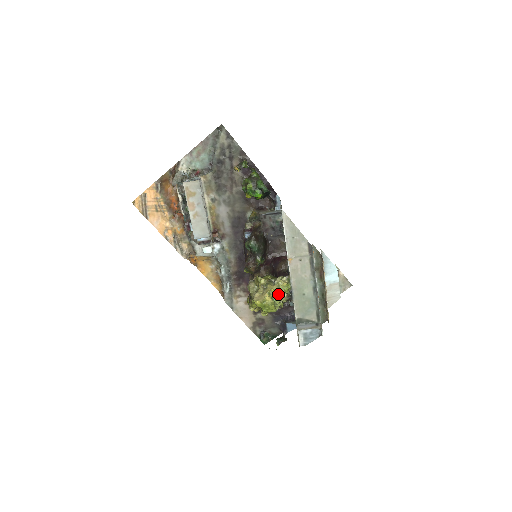
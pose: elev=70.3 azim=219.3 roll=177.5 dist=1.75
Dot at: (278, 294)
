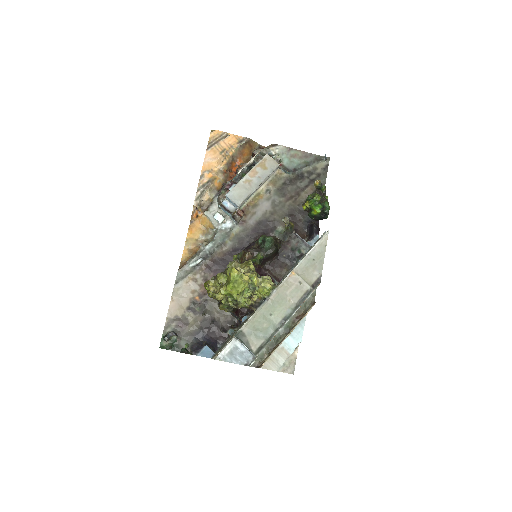
Dot at: (254, 288)
